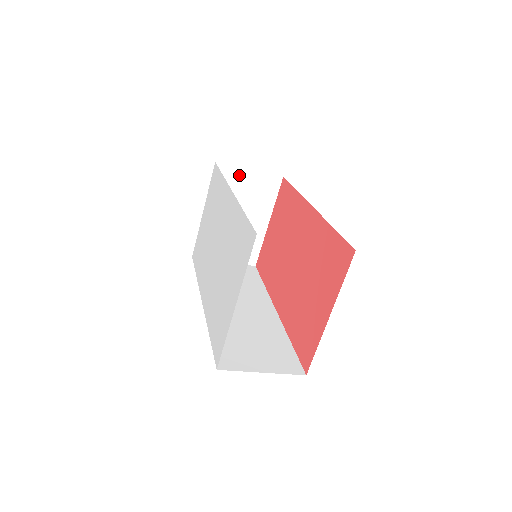
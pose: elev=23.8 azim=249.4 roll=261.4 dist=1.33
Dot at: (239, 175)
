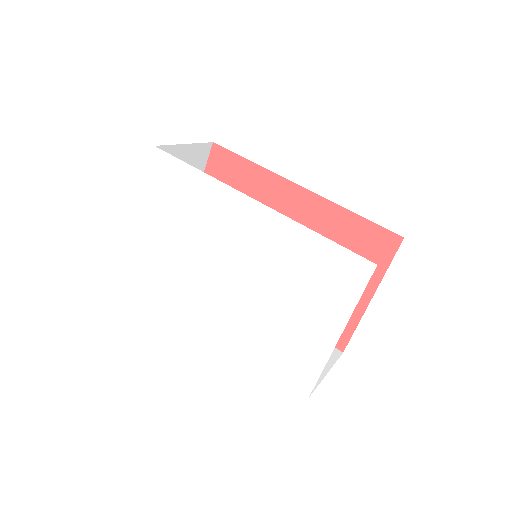
Dot at: (175, 154)
